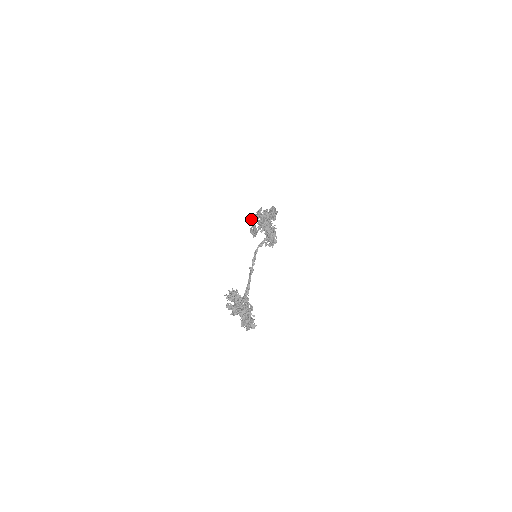
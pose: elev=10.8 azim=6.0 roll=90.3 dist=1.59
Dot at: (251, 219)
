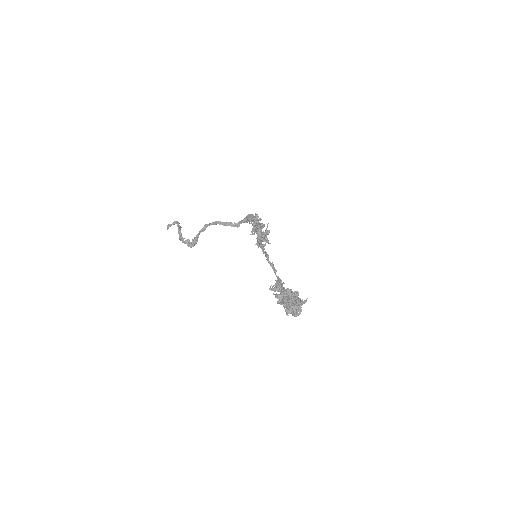
Dot at: (206, 227)
